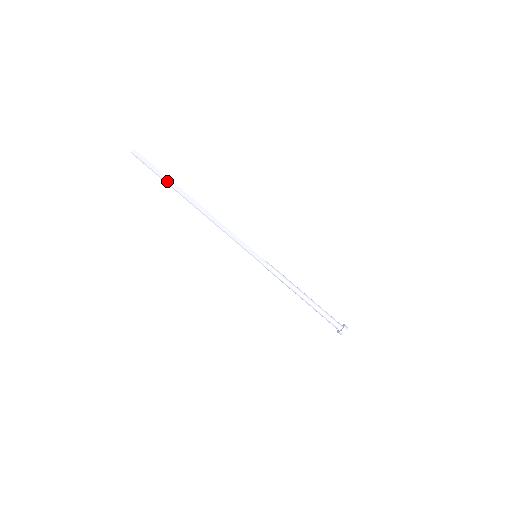
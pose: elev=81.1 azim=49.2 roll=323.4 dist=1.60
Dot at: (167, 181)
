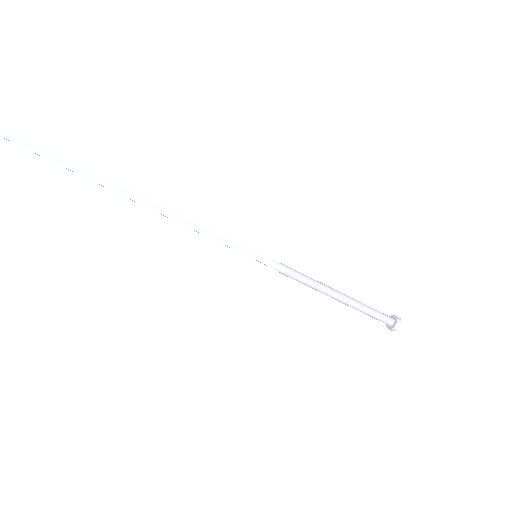
Dot at: (80, 173)
